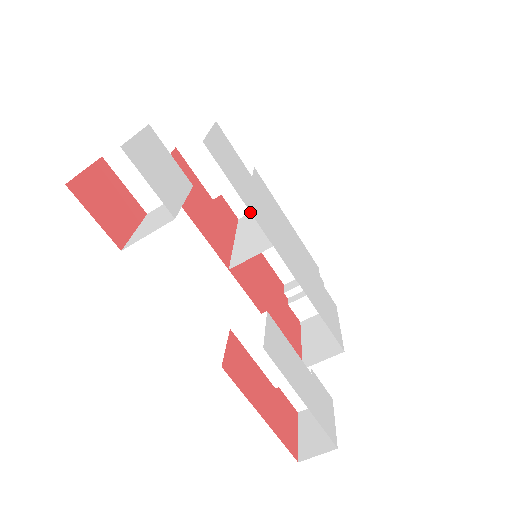
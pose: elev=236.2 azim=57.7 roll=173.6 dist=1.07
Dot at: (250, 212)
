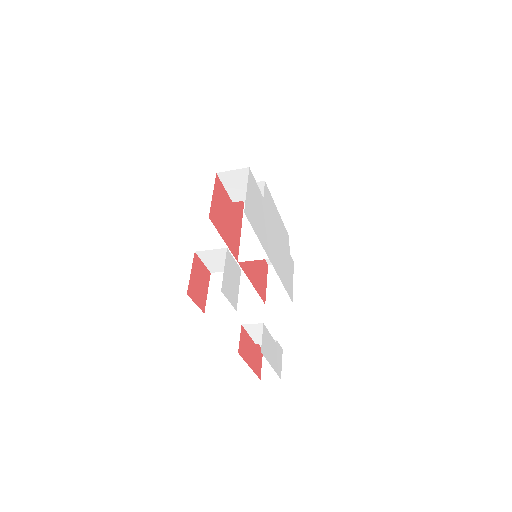
Dot at: occluded
